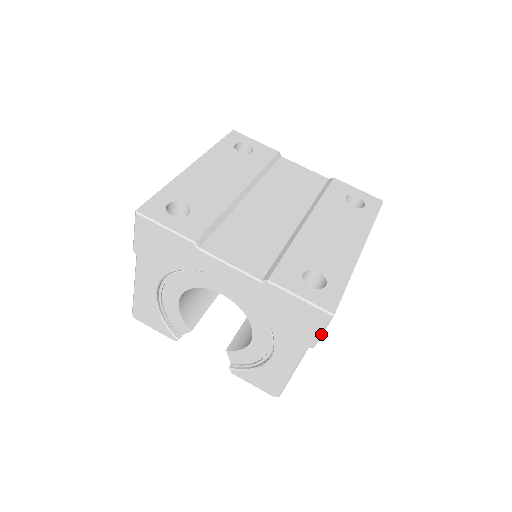
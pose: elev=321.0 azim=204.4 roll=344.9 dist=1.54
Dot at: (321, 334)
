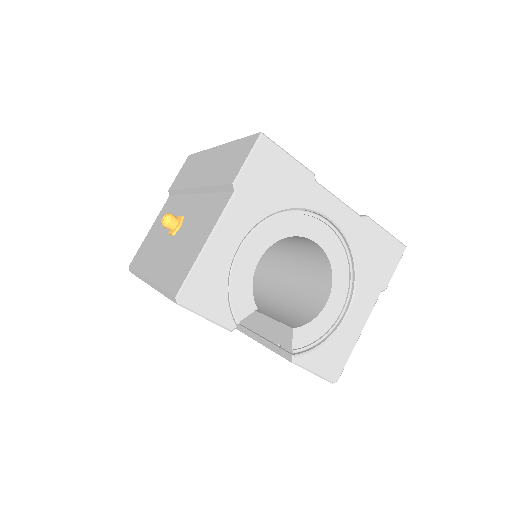
Dot at: (394, 271)
